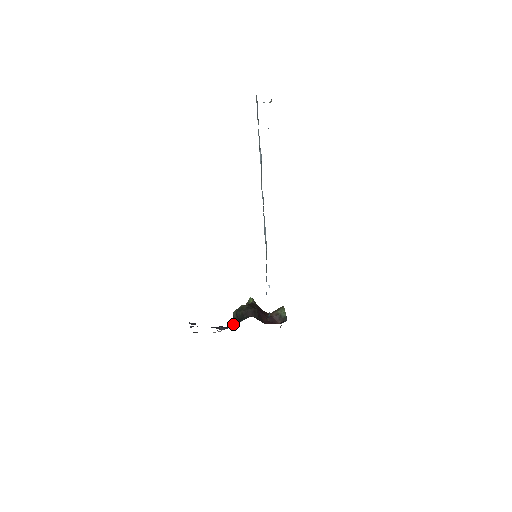
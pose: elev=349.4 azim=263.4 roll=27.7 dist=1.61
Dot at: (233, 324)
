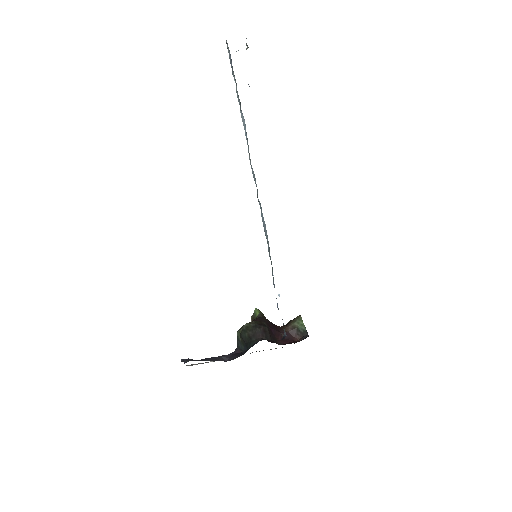
Dot at: (239, 349)
